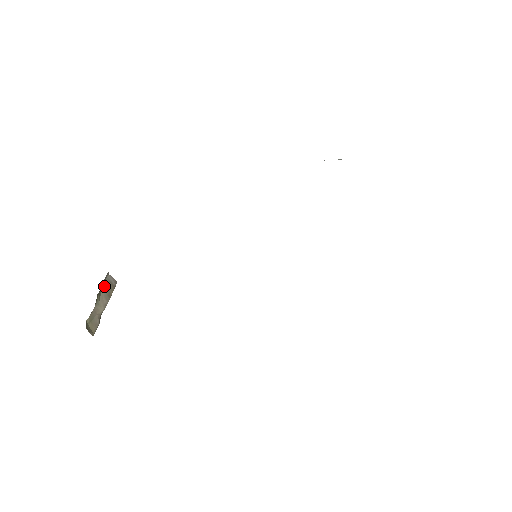
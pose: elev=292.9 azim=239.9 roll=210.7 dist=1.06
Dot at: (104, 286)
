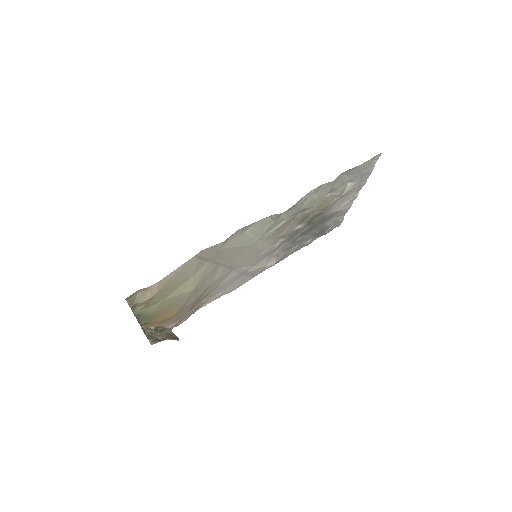
Dot at: (166, 333)
